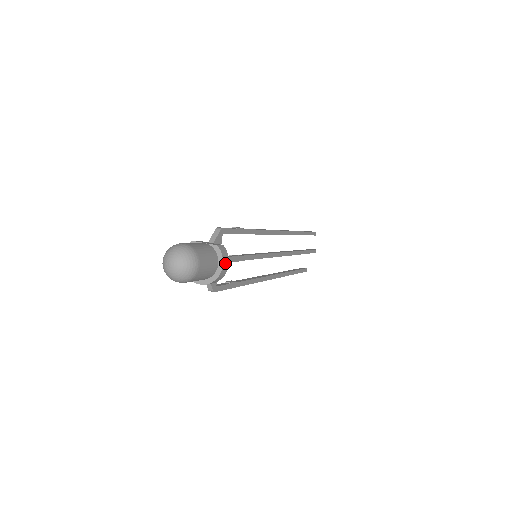
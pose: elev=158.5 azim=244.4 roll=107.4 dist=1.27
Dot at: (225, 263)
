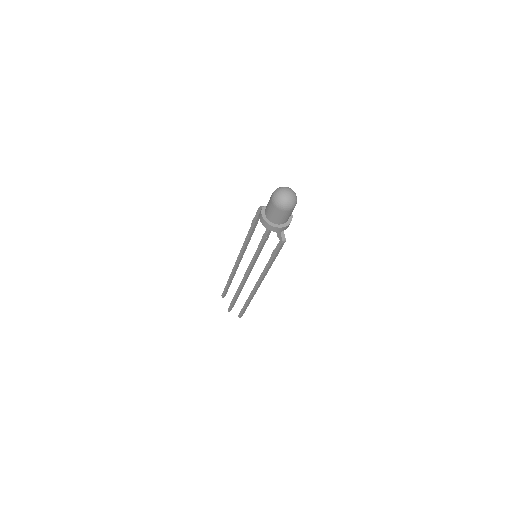
Dot at: occluded
